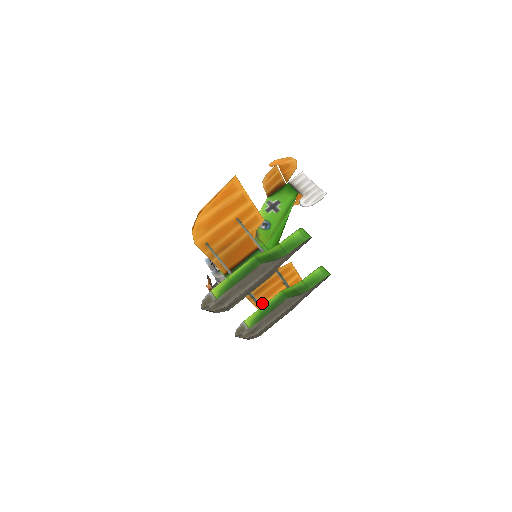
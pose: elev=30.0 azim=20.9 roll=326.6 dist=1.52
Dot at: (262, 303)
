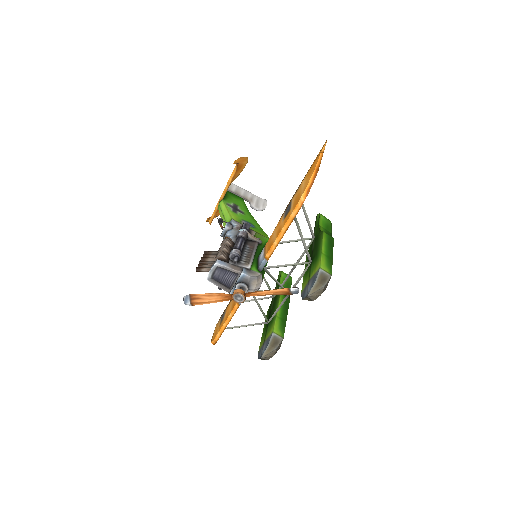
Dot at: occluded
